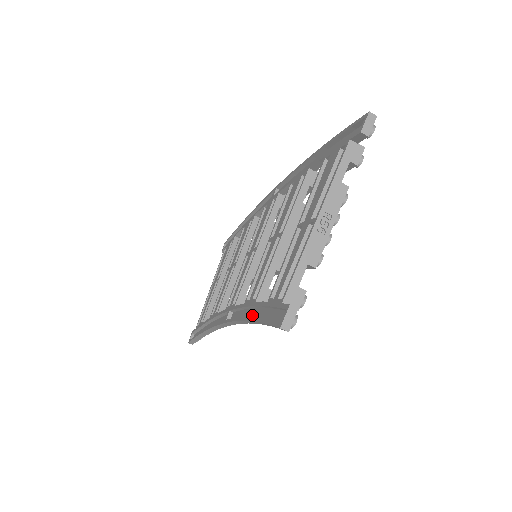
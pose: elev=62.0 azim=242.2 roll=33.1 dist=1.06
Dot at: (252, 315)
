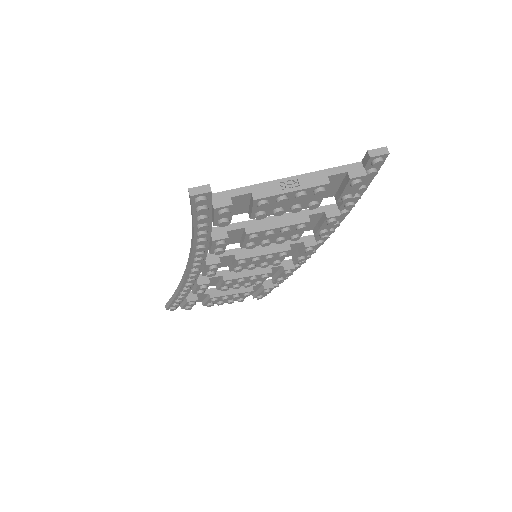
Dot at: occluded
